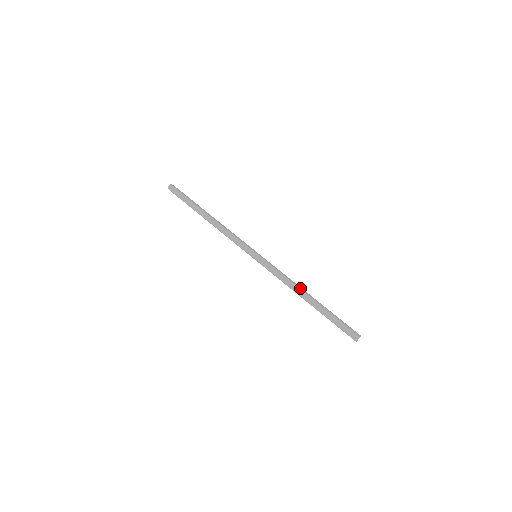
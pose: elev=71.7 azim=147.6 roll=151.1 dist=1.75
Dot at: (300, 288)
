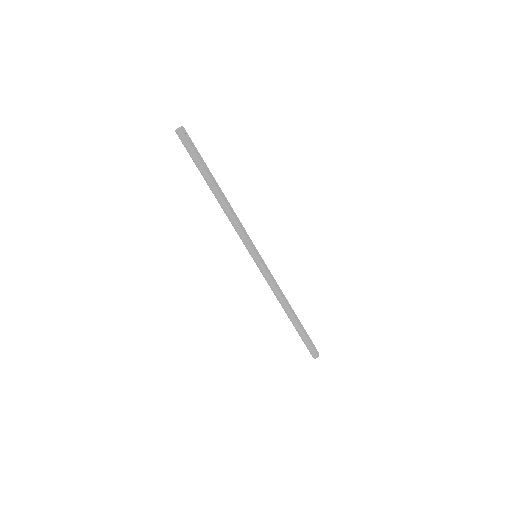
Dot at: (287, 302)
